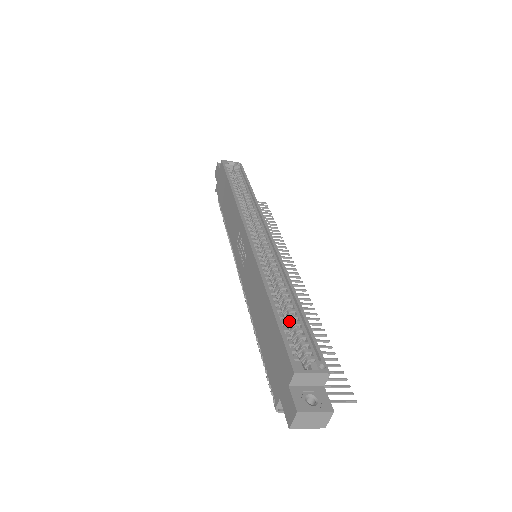
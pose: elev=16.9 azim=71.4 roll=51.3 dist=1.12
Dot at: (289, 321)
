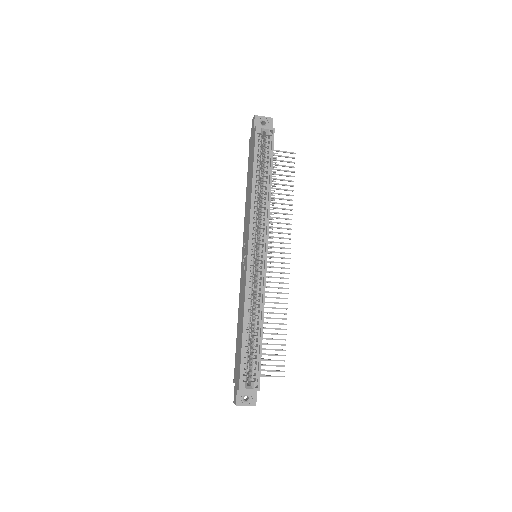
Dot at: (252, 342)
